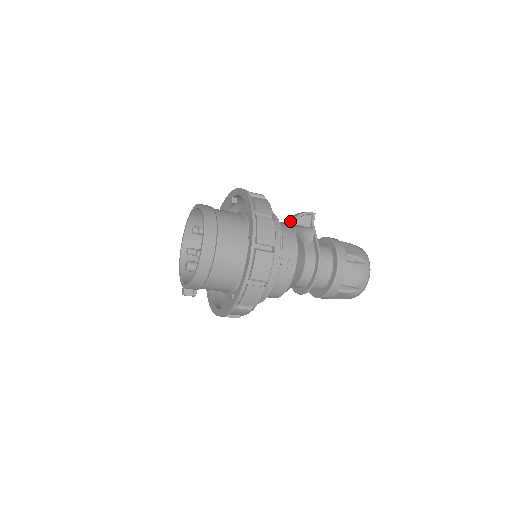
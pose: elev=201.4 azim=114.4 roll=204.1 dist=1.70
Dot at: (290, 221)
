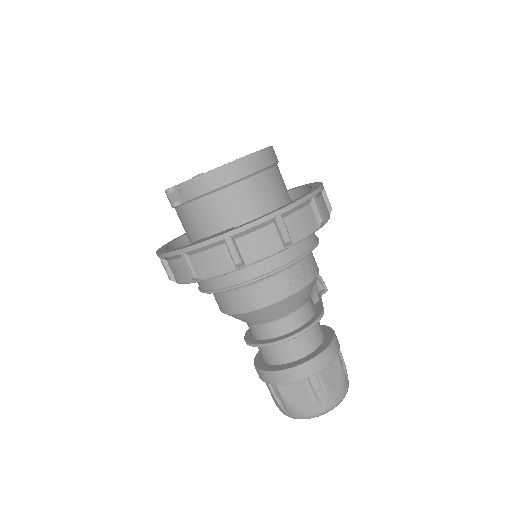
Dot at: occluded
